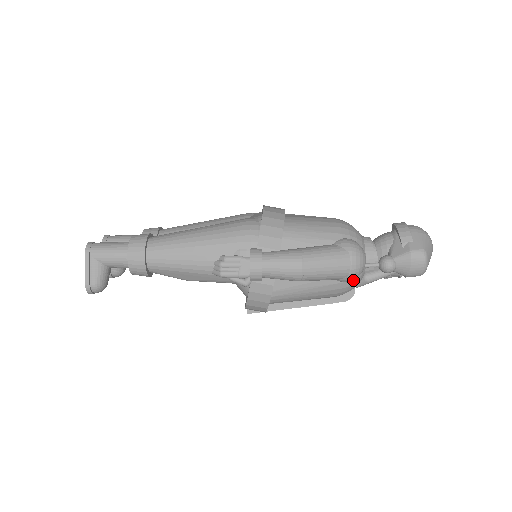
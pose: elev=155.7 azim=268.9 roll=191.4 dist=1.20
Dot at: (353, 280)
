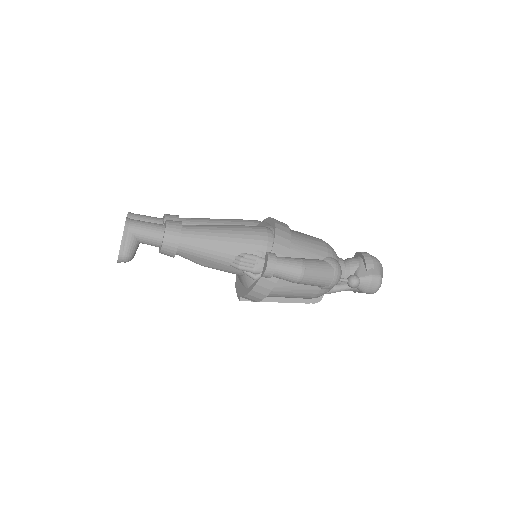
Dot at: (328, 289)
